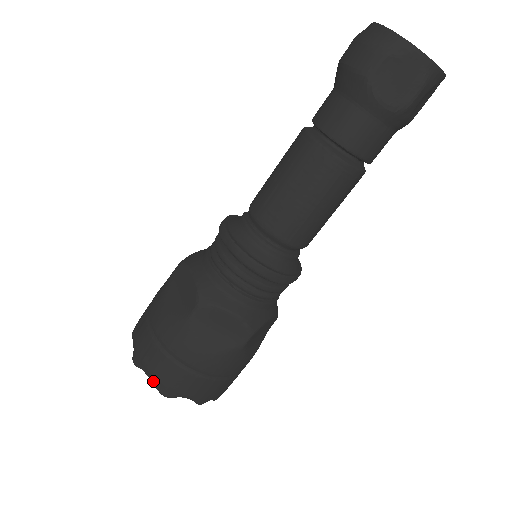
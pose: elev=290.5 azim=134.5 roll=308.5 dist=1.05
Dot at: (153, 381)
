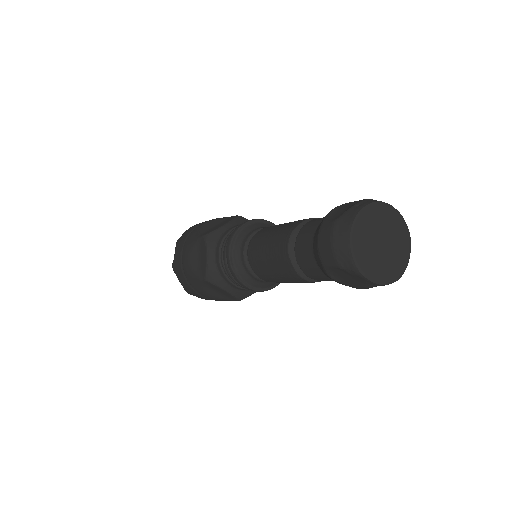
Dot at: (182, 285)
